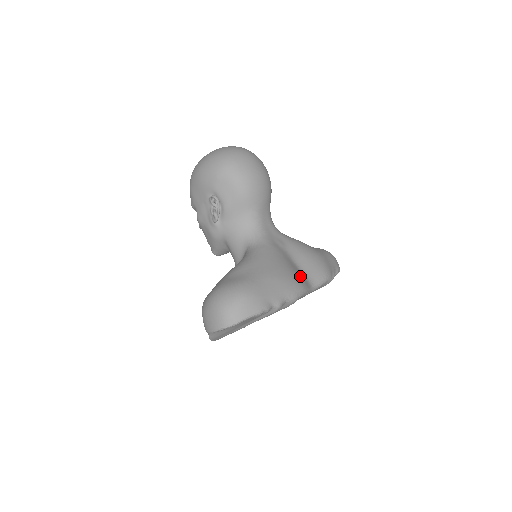
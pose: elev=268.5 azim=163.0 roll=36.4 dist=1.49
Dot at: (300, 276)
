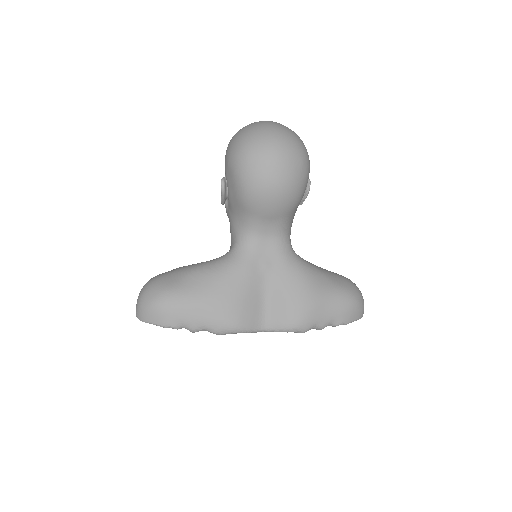
Dot at: (250, 313)
